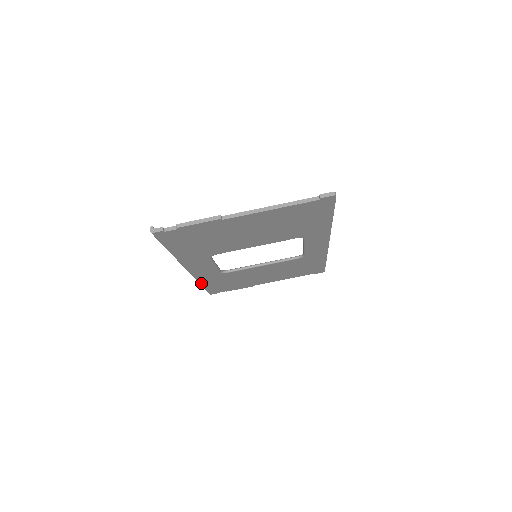
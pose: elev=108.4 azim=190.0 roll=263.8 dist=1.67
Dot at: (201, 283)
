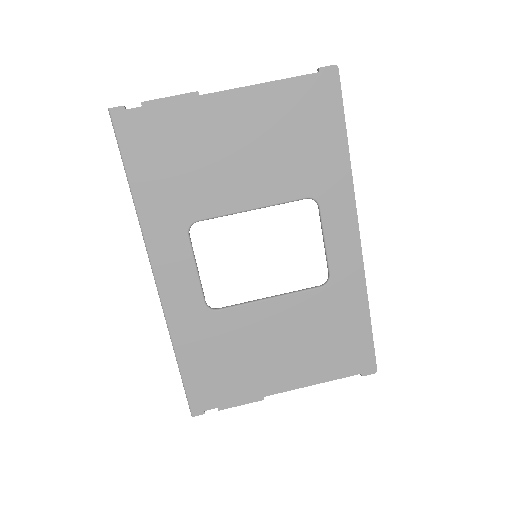
Dot at: (176, 347)
